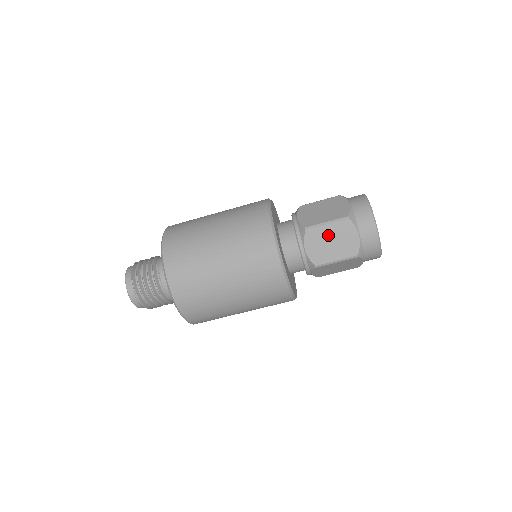
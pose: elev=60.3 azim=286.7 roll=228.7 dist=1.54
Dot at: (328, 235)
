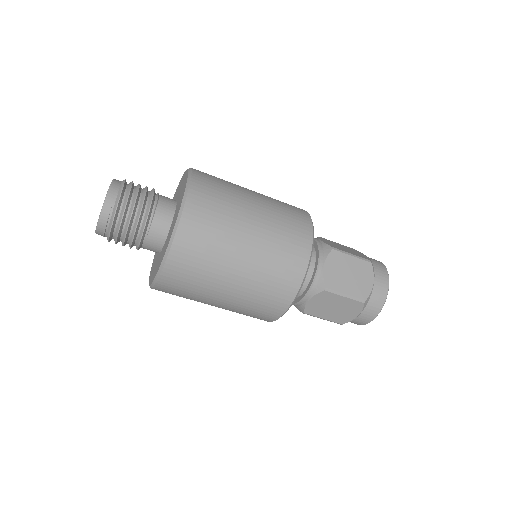
Dot at: (349, 266)
